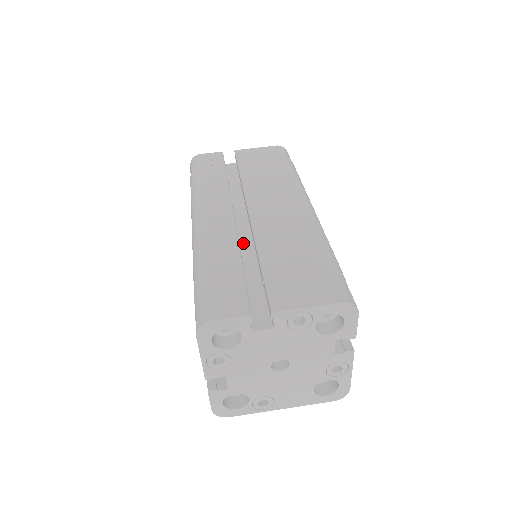
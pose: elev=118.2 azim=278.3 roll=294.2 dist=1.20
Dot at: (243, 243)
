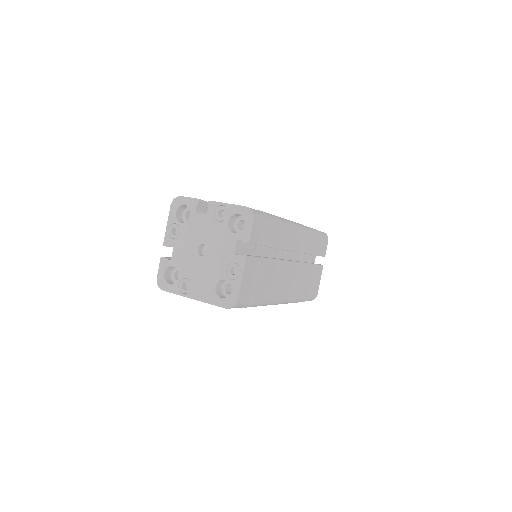
Dot at: occluded
